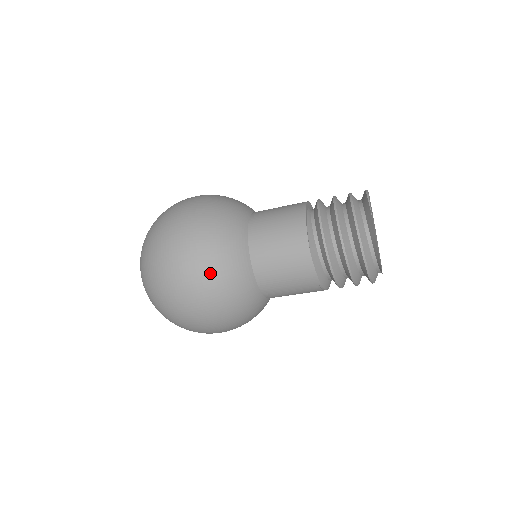
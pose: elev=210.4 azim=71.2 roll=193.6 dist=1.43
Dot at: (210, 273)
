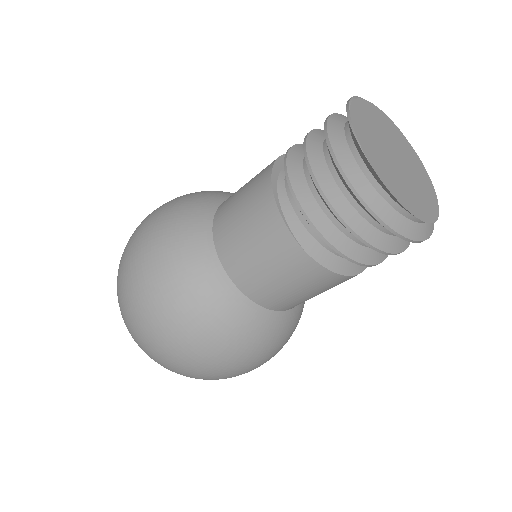
Dot at: (194, 333)
